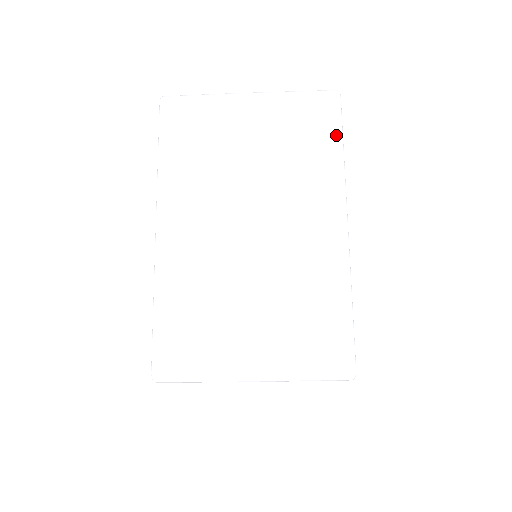
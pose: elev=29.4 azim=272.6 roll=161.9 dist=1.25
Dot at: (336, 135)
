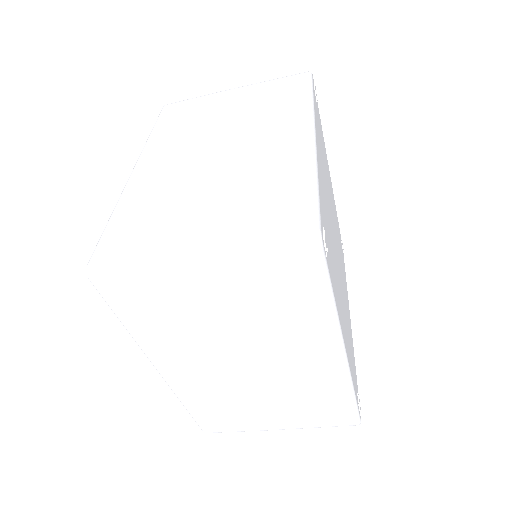
Dot at: (322, 291)
